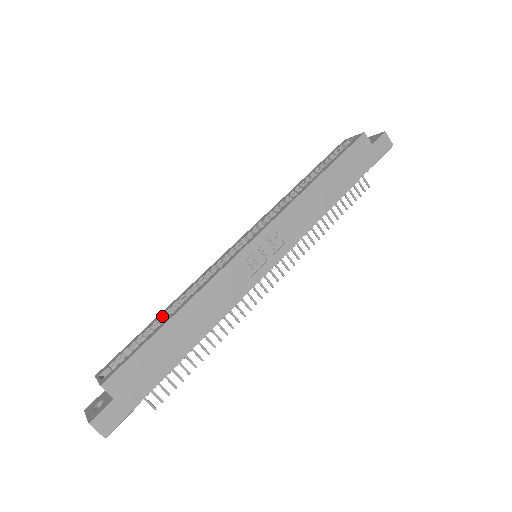
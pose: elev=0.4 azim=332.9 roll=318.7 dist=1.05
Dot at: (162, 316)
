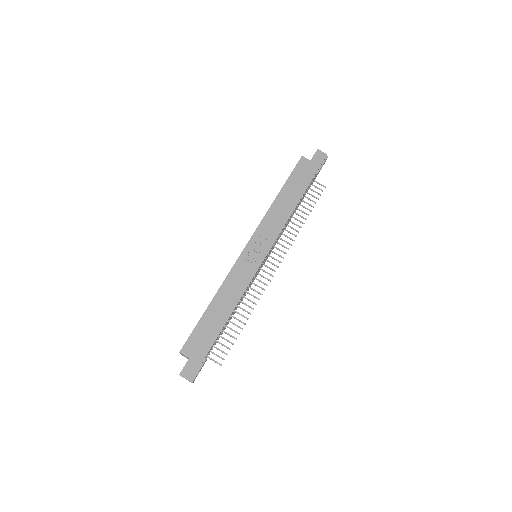
Dot at: occluded
